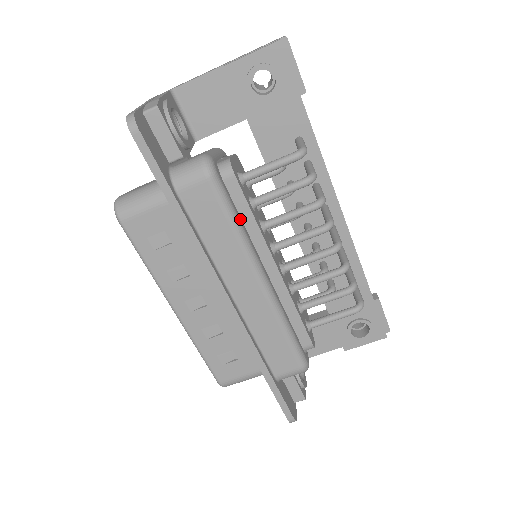
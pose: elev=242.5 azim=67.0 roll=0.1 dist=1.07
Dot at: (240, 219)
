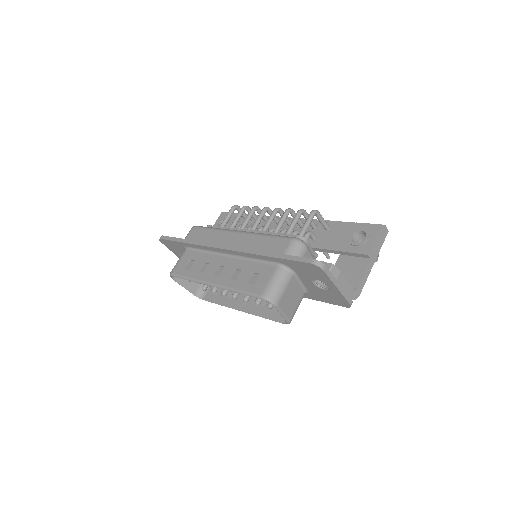
Dot at: occluded
